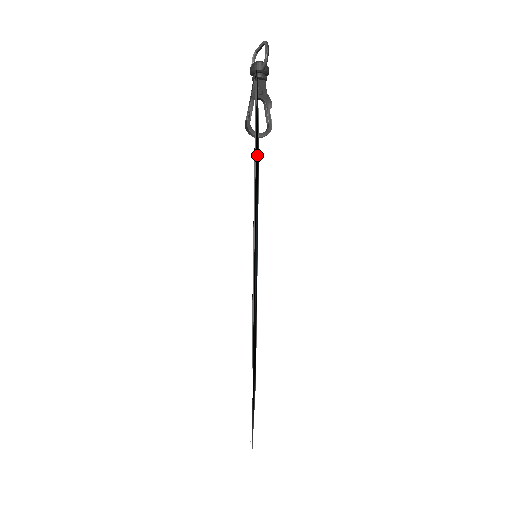
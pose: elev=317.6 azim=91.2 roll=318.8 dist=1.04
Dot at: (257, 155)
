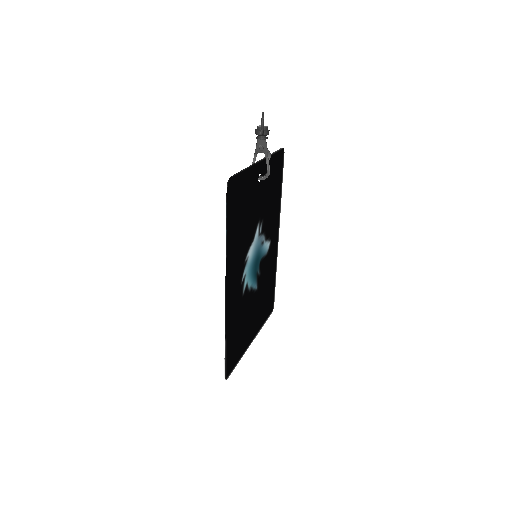
Dot at: (251, 201)
